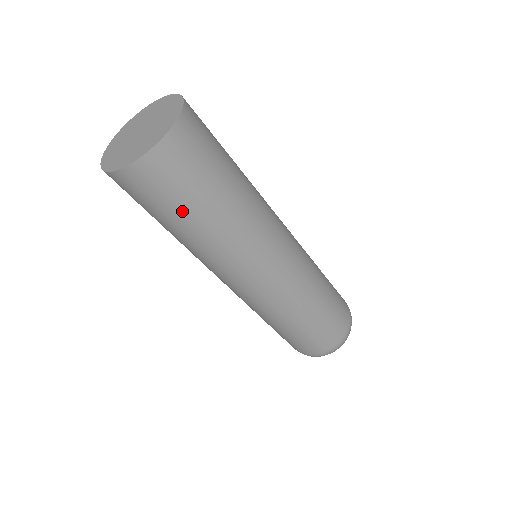
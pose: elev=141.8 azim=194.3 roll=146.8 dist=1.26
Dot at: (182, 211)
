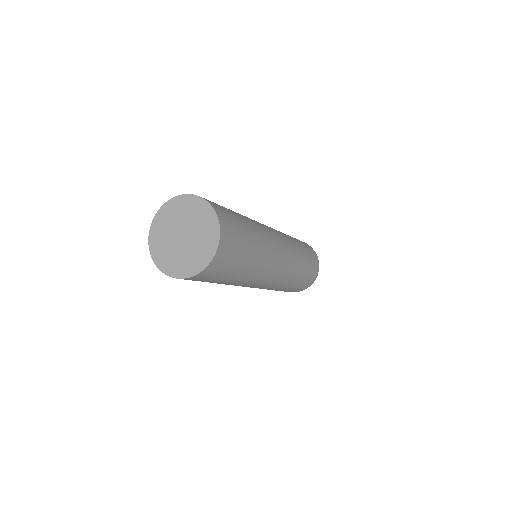
Dot at: (239, 265)
